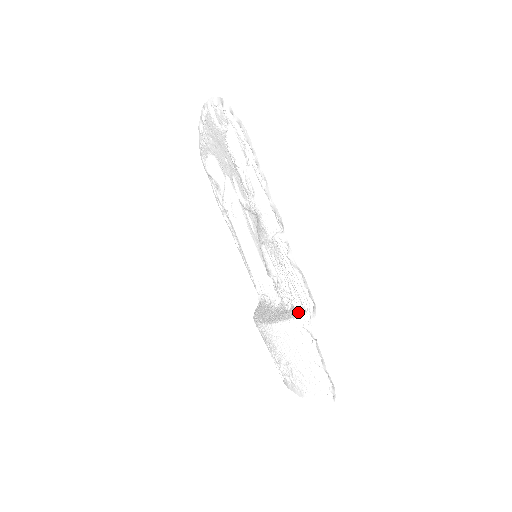
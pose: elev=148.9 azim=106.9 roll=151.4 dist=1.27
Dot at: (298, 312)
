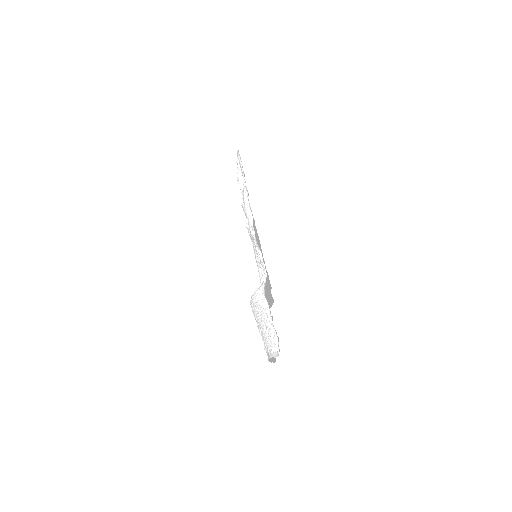
Dot at: occluded
